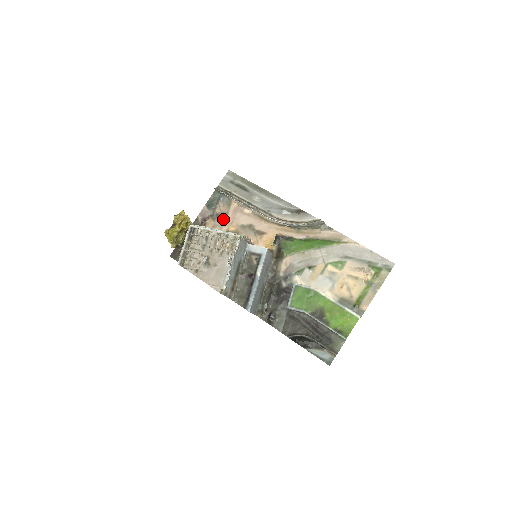
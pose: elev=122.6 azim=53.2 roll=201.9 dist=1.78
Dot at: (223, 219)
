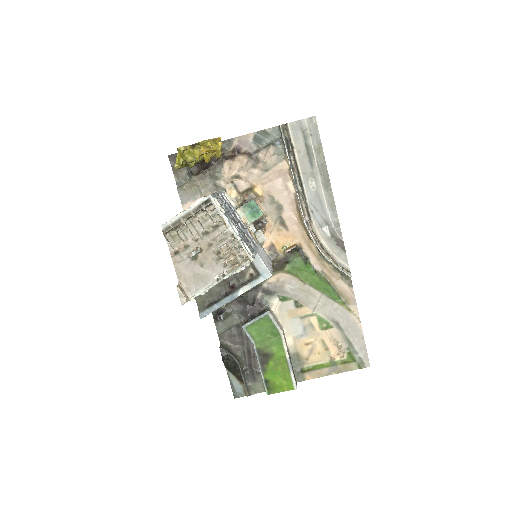
Dot at: (259, 170)
